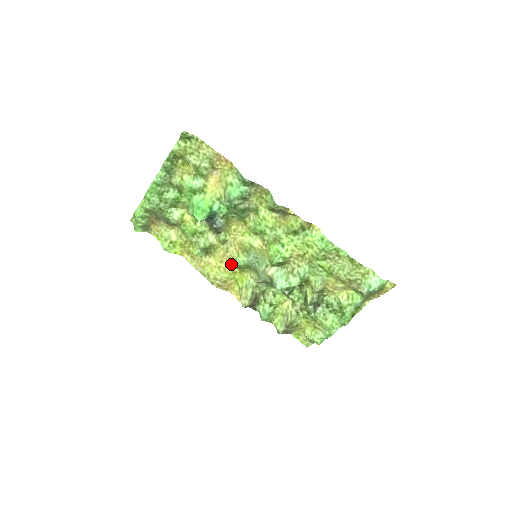
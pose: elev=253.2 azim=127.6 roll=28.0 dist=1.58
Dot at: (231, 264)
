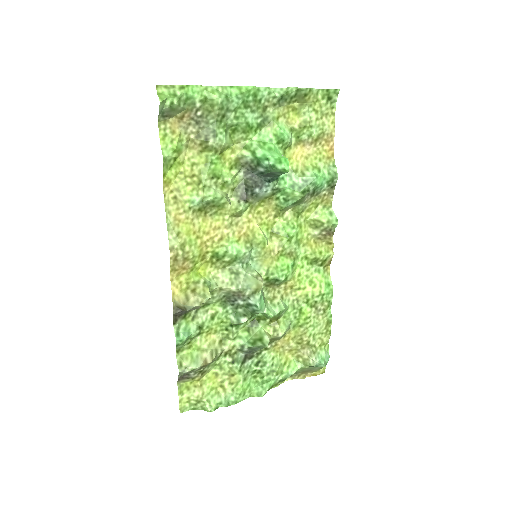
Dot at: (217, 244)
